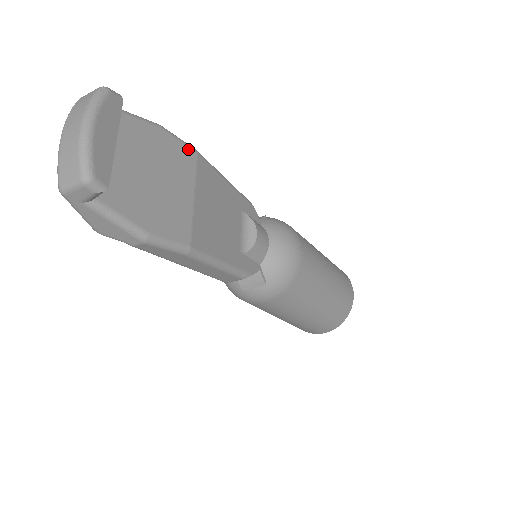
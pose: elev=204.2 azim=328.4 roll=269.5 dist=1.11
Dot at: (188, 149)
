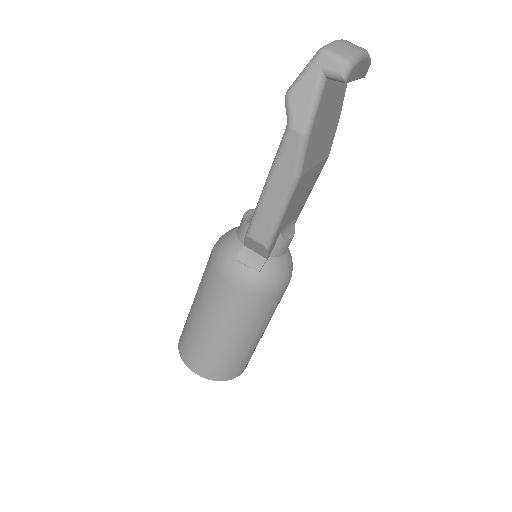
Dot at: (331, 146)
